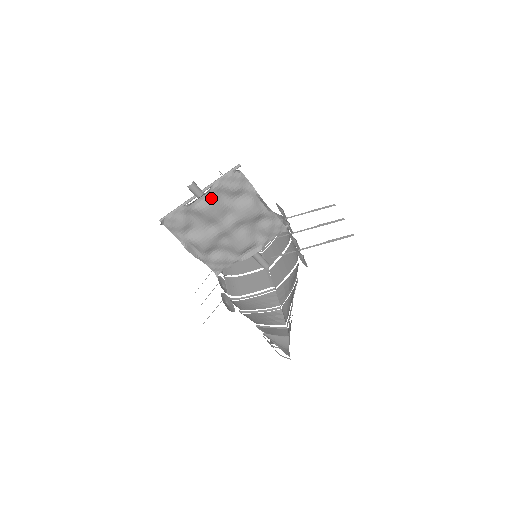
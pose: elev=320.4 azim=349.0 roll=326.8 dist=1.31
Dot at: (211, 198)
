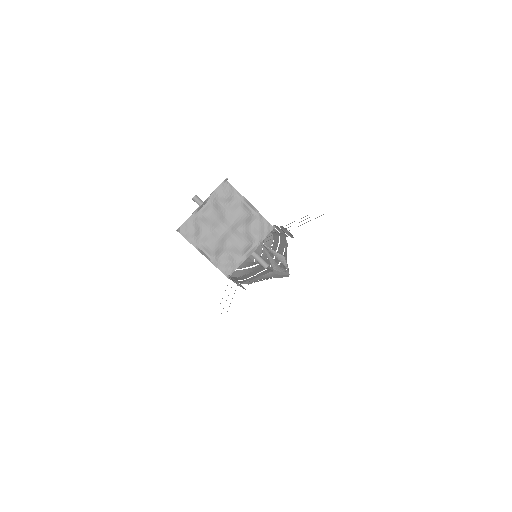
Dot at: (211, 205)
